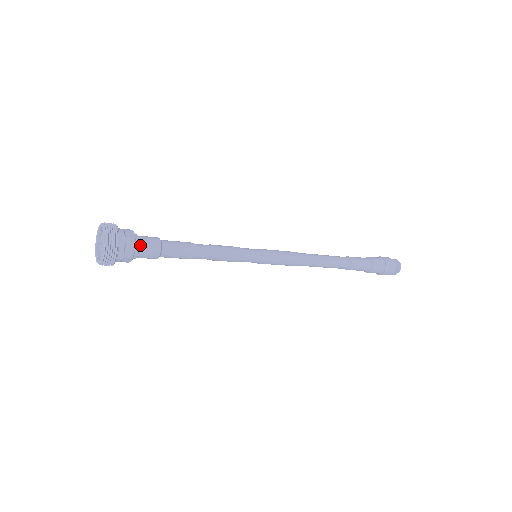
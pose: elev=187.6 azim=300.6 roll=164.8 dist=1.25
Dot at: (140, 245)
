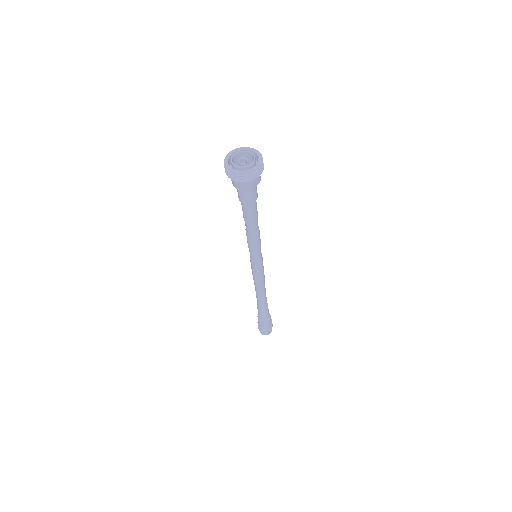
Dot at: occluded
